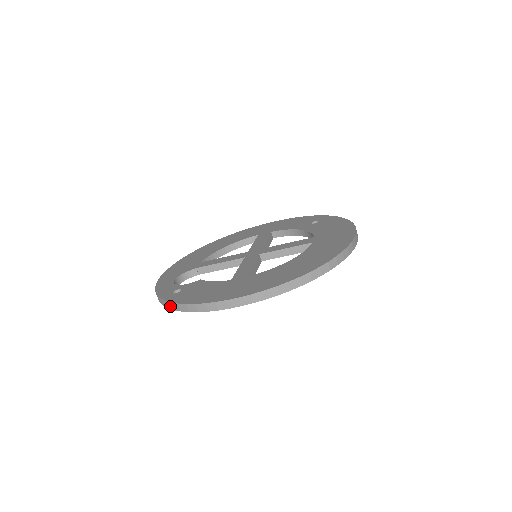
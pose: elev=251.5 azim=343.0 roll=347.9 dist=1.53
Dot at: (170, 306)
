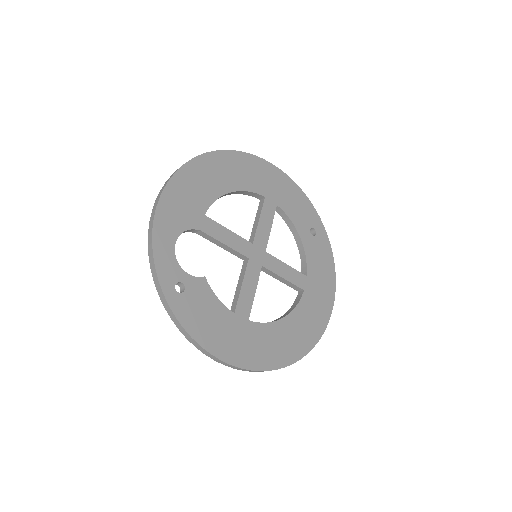
Dot at: (169, 312)
